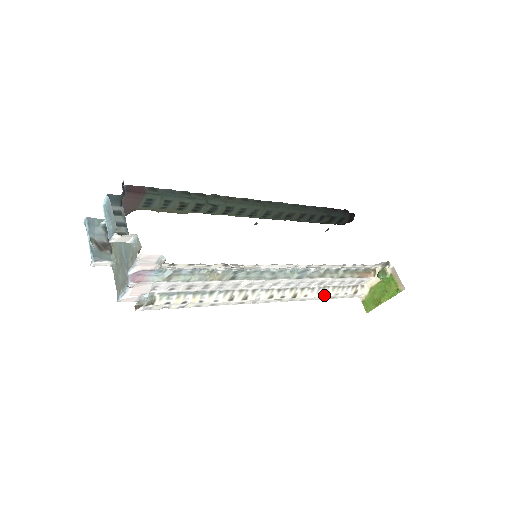
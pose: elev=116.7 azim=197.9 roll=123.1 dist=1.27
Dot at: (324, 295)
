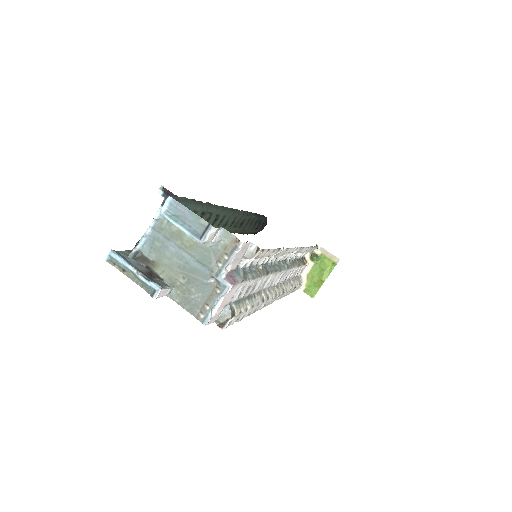
Dot at: (291, 288)
